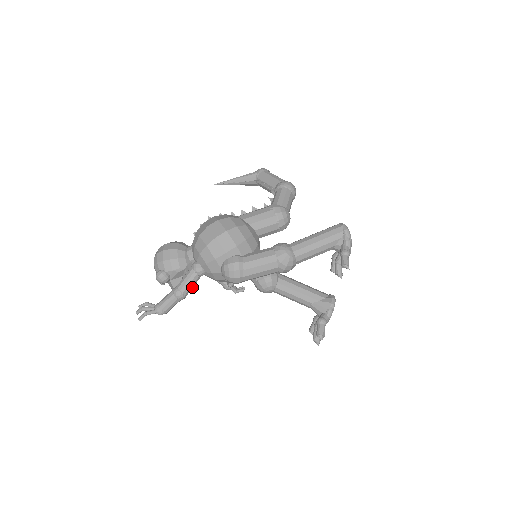
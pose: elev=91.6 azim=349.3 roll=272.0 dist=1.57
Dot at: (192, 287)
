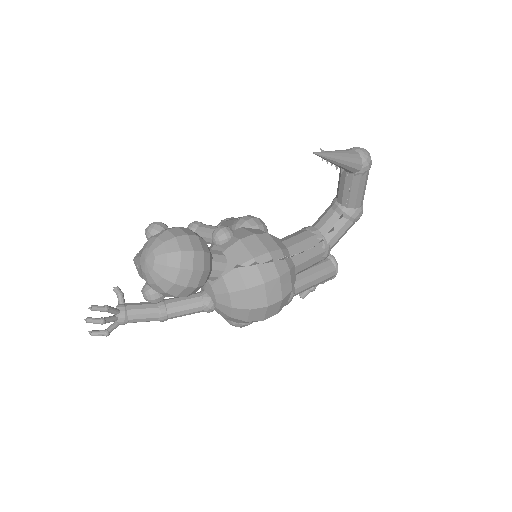
Dot at: occluded
